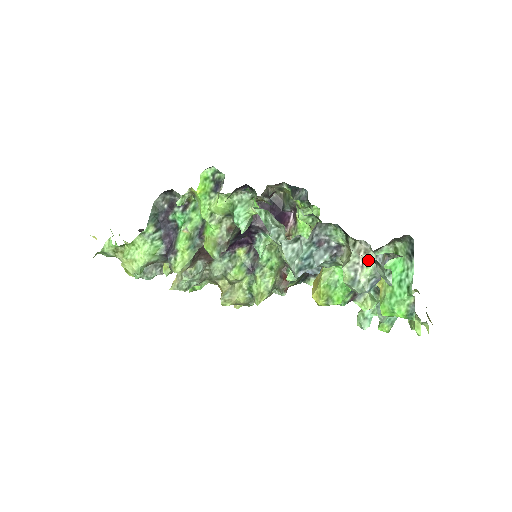
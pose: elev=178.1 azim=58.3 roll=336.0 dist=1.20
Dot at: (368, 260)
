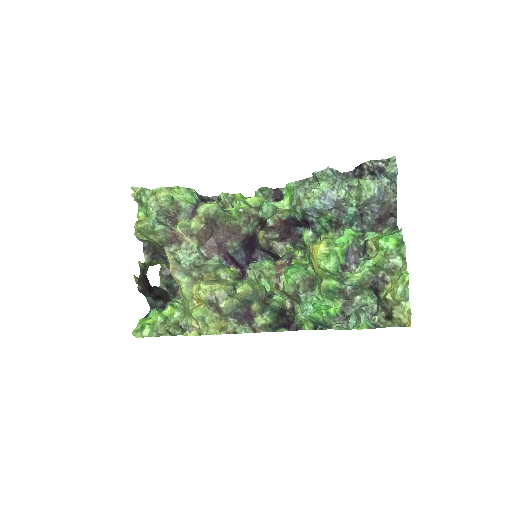
Dot at: occluded
